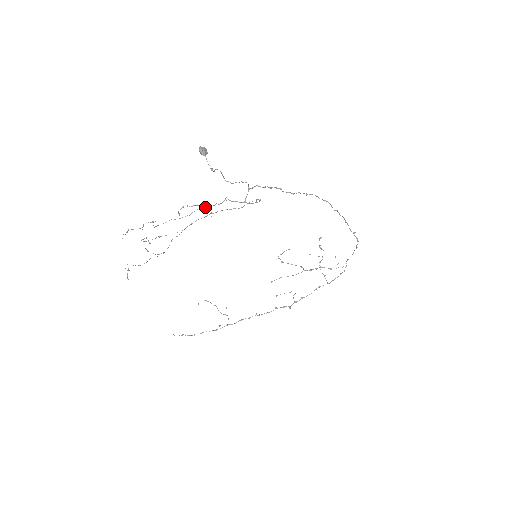
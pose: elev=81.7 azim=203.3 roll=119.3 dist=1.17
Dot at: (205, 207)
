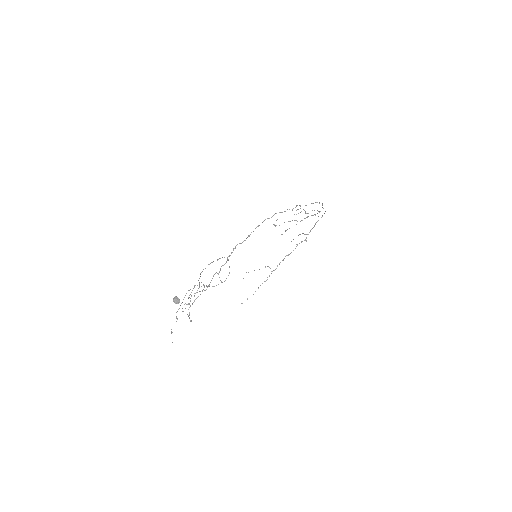
Dot at: occluded
